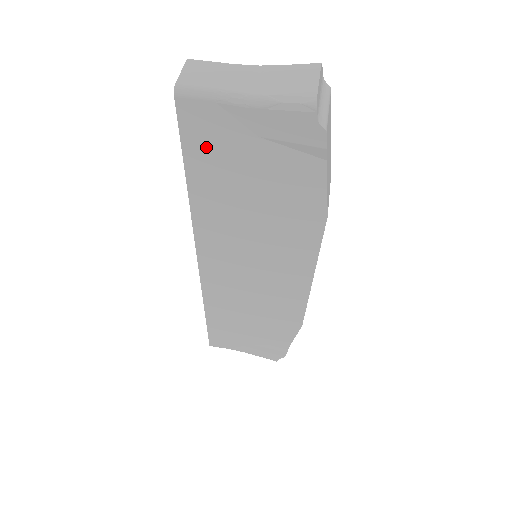
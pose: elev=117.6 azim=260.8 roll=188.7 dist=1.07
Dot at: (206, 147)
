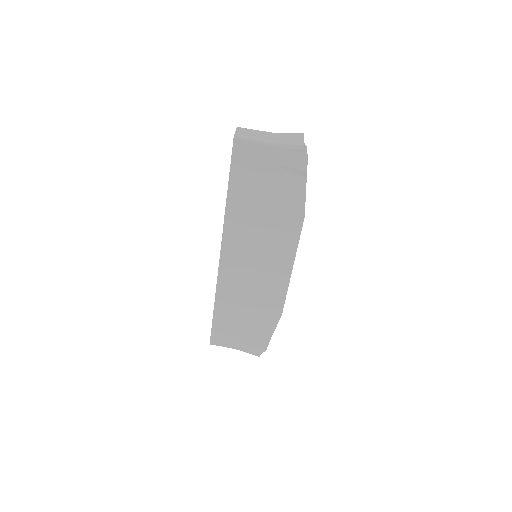
Dot at: (244, 169)
